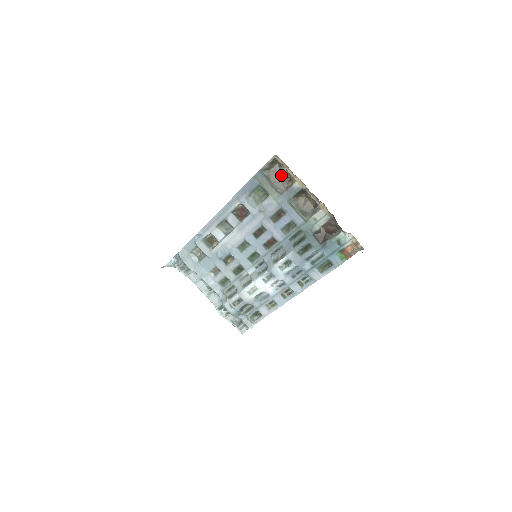
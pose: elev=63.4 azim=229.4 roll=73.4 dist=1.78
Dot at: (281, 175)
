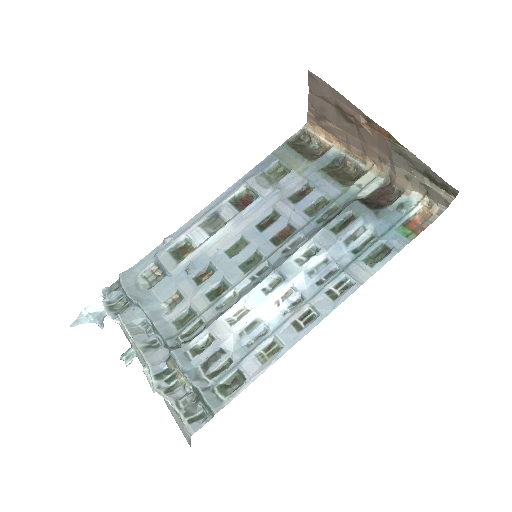
Dot at: (310, 149)
